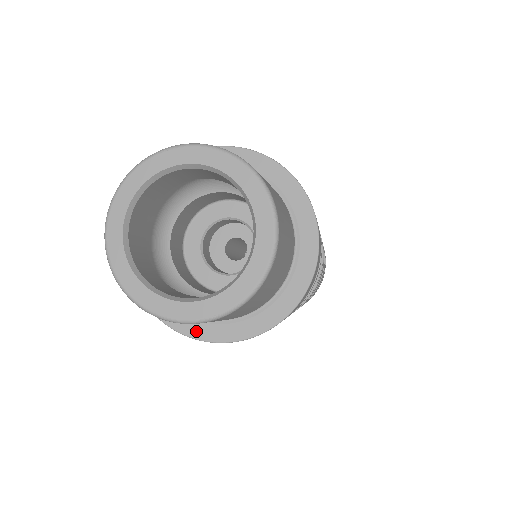
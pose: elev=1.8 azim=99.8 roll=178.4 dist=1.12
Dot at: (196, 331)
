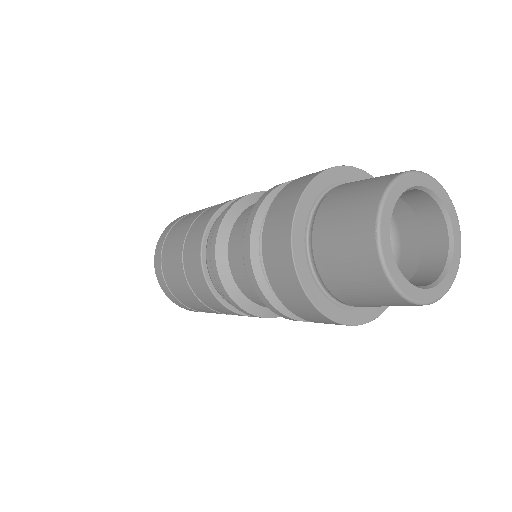
Dot at: (355, 319)
